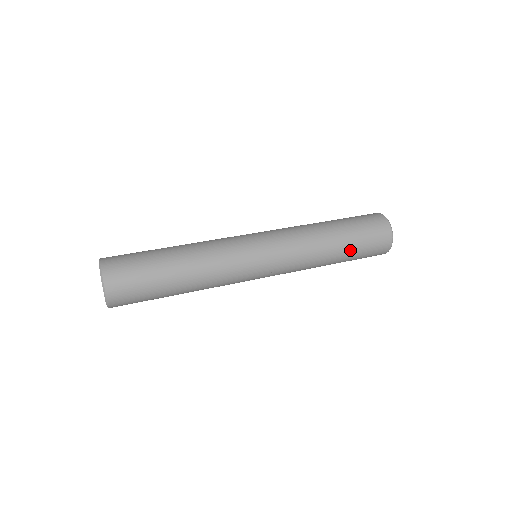
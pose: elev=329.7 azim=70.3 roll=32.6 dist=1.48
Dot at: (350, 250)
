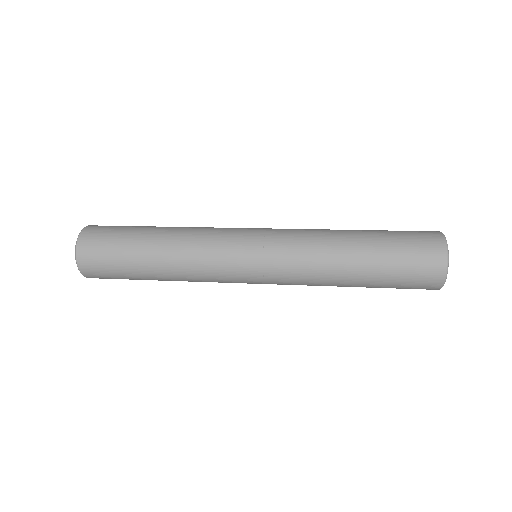
Dot at: (374, 285)
